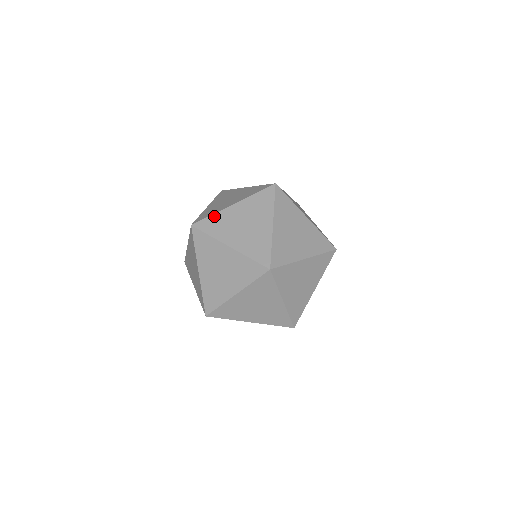
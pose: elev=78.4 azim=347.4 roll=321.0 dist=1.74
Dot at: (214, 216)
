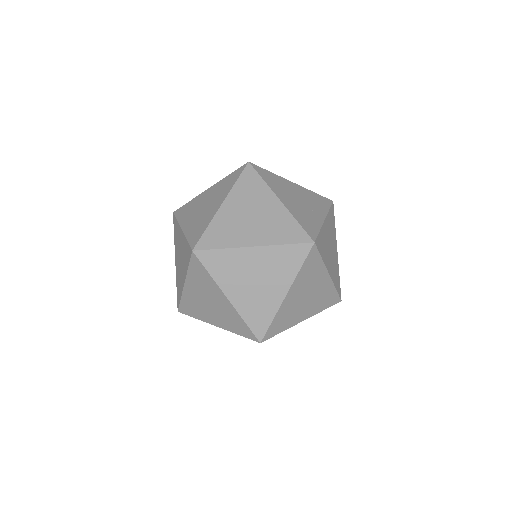
Dot at: (273, 174)
